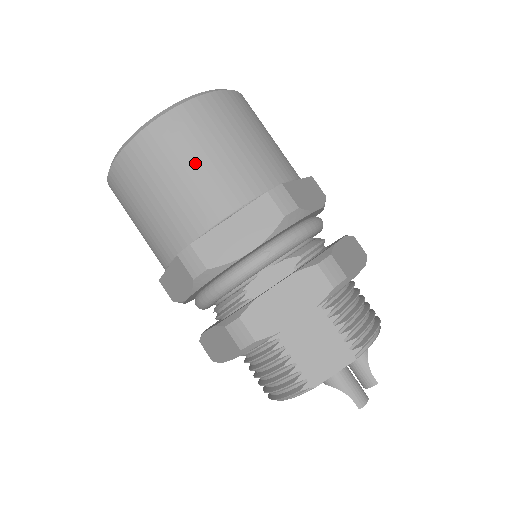
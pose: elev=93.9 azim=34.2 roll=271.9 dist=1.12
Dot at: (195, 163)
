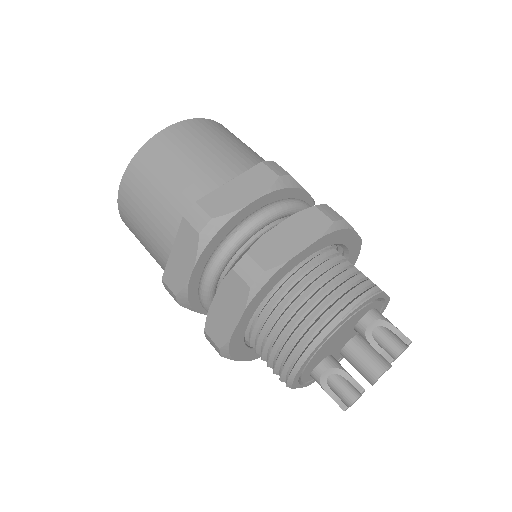
Dot at: occluded
